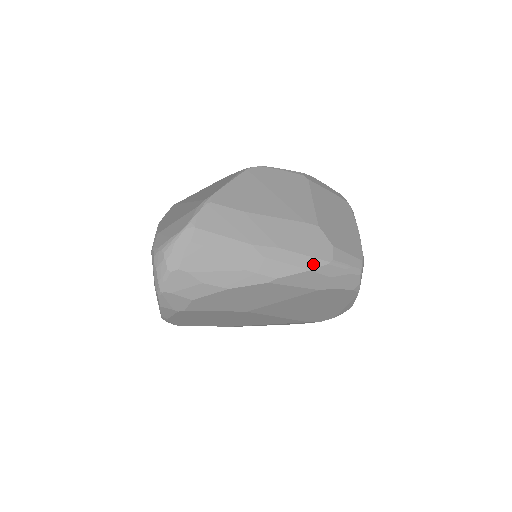
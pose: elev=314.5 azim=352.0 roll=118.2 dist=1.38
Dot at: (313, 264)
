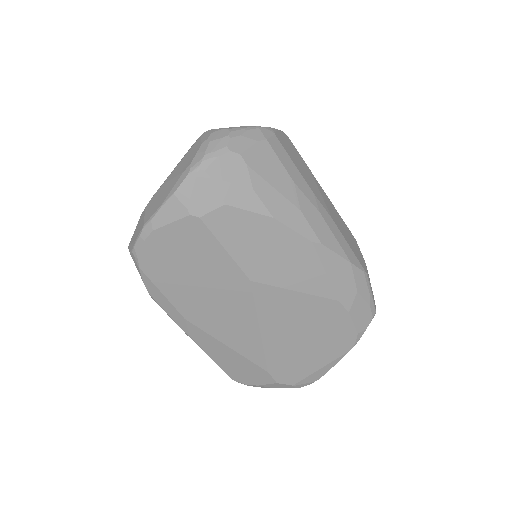
Dot at: (354, 260)
